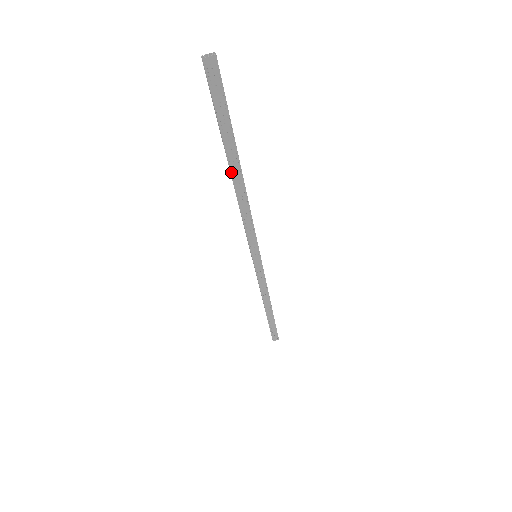
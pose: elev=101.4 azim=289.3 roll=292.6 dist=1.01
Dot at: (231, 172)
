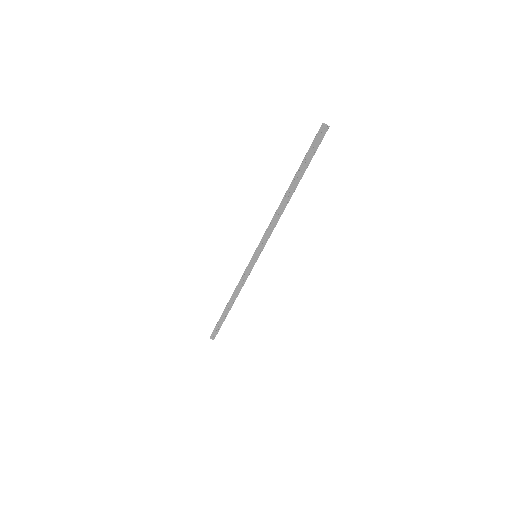
Dot at: (288, 190)
